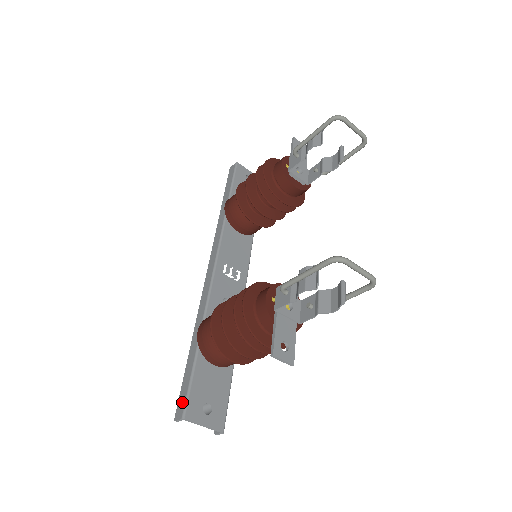
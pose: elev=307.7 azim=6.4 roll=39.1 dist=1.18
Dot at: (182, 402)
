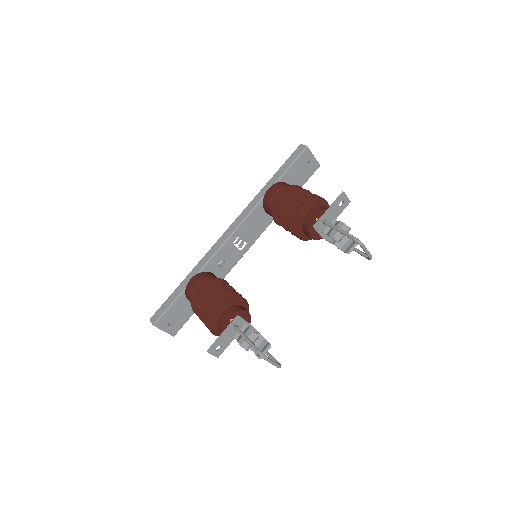
Dot at: (158, 315)
